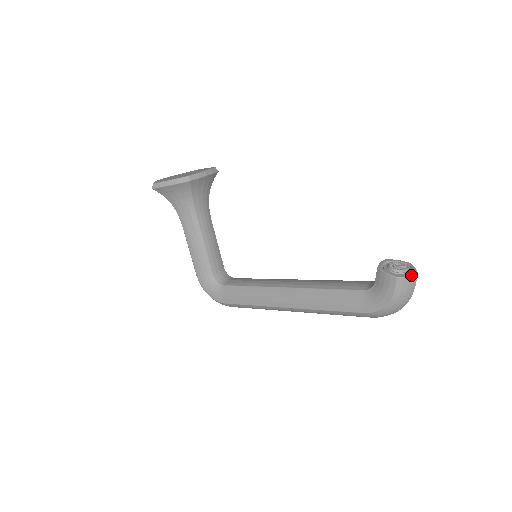
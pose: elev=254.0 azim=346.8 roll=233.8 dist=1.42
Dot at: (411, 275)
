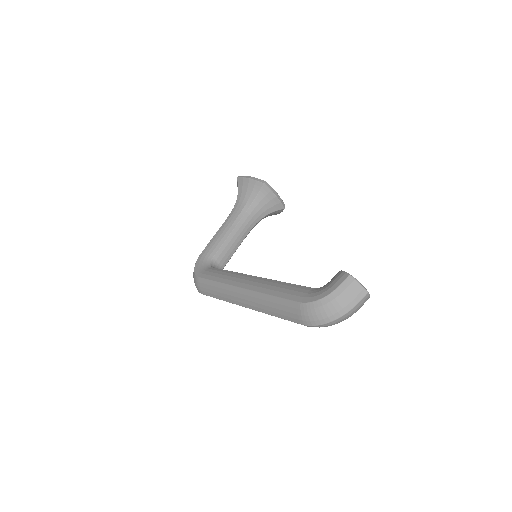
Dot at: (362, 285)
